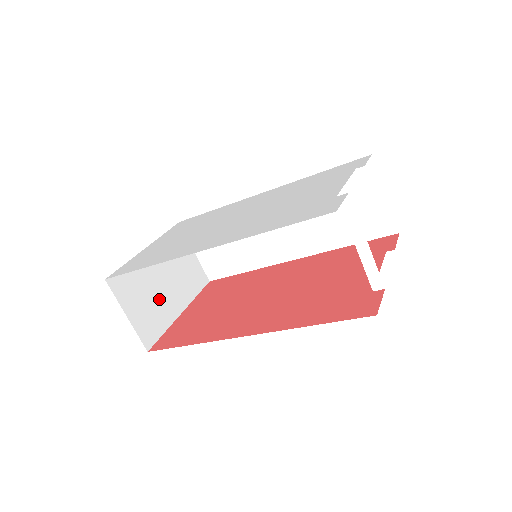
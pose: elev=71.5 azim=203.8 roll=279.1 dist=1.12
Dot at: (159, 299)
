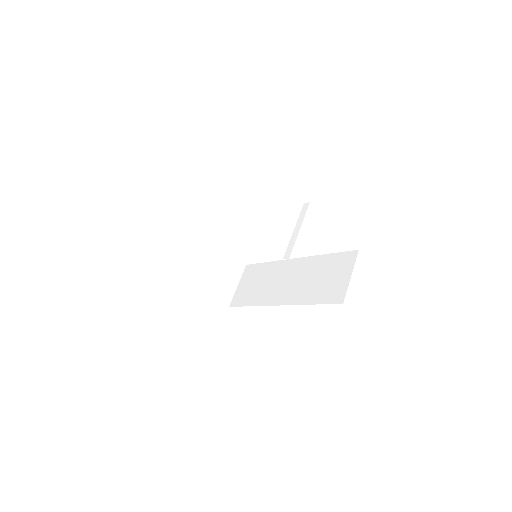
Dot at: (196, 262)
